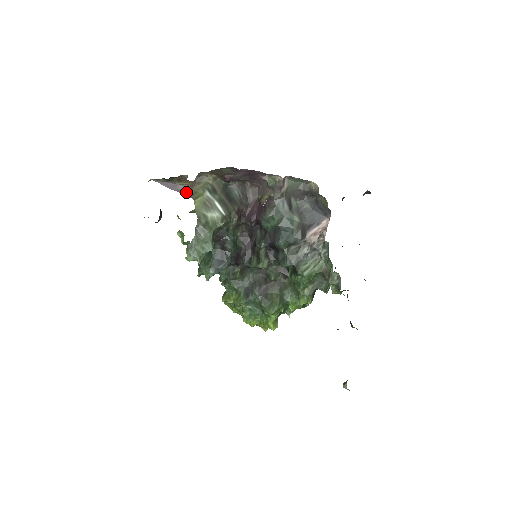
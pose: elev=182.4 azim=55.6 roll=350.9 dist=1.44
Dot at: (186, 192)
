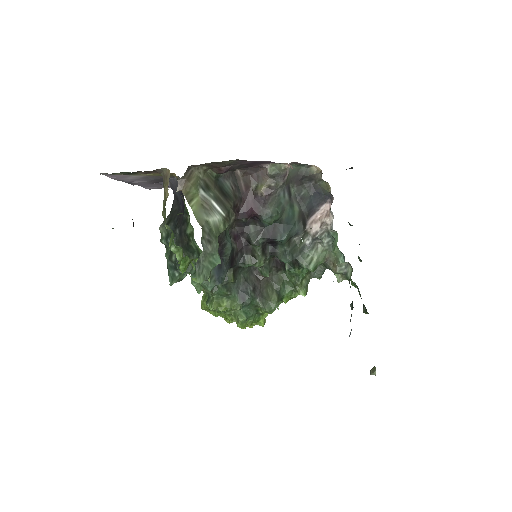
Dot at: (132, 180)
